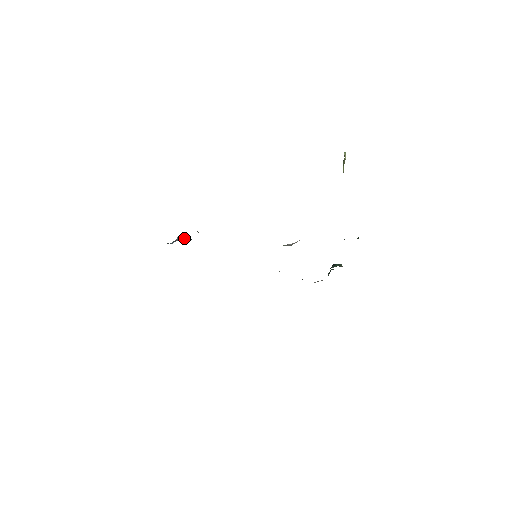
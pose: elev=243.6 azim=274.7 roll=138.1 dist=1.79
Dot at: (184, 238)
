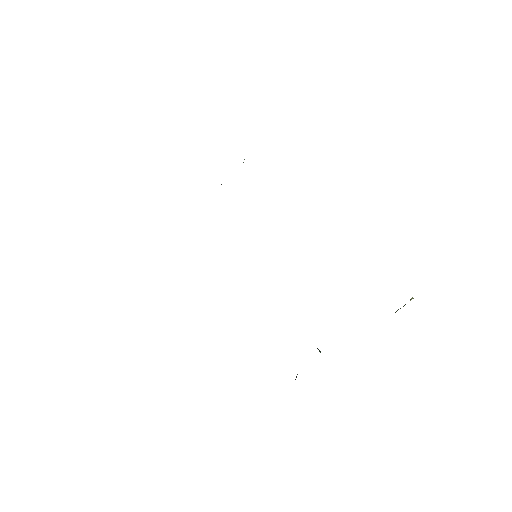
Dot at: occluded
